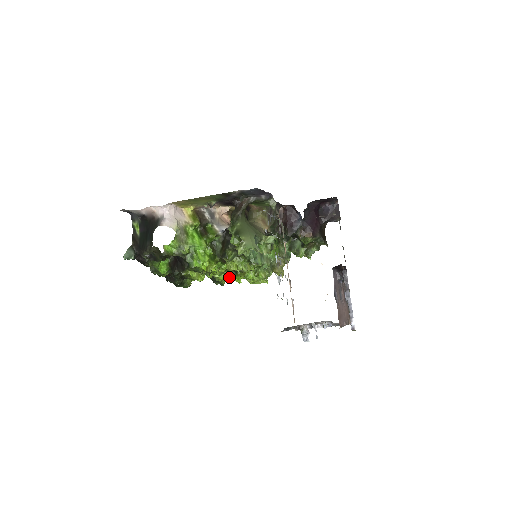
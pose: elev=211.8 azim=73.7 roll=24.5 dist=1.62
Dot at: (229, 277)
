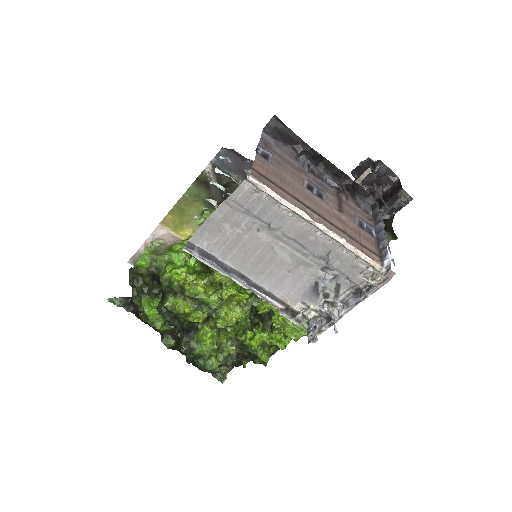
Dot at: (264, 340)
